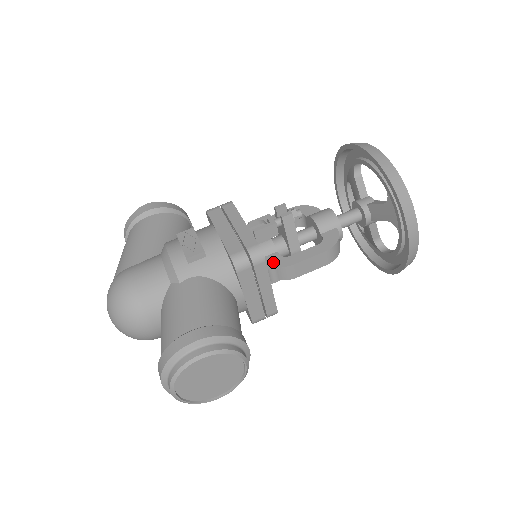
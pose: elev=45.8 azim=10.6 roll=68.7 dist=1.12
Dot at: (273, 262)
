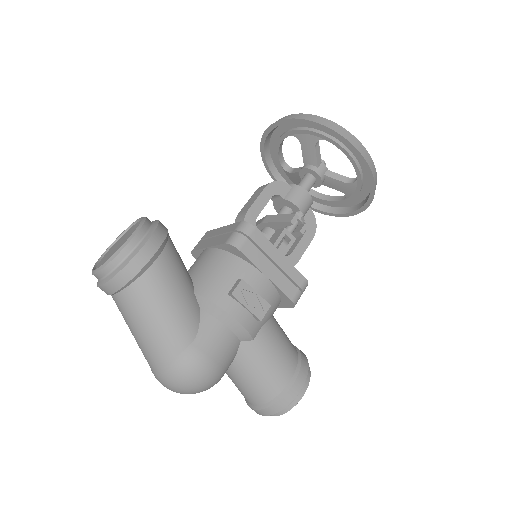
Dot at: occluded
